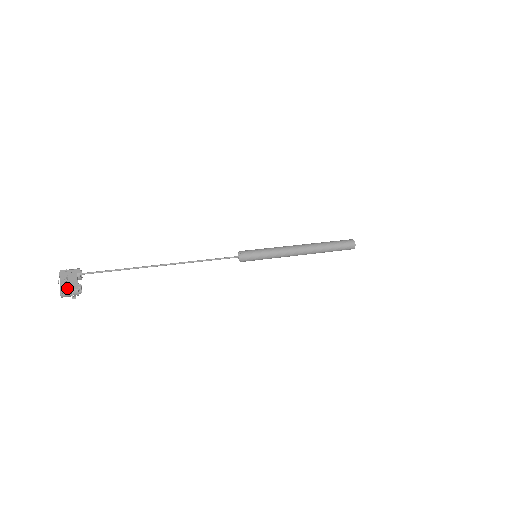
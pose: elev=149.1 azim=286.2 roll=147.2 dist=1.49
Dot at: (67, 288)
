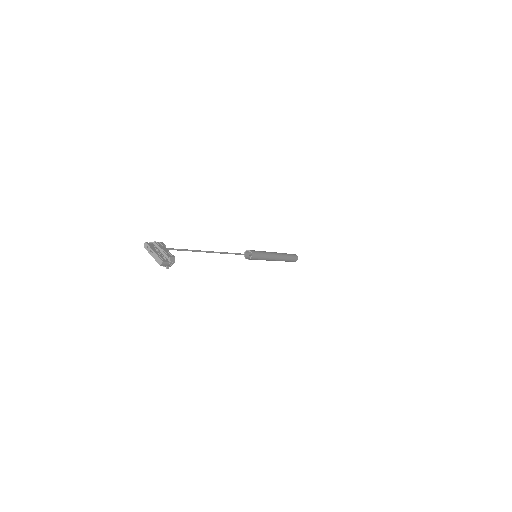
Dot at: (164, 256)
